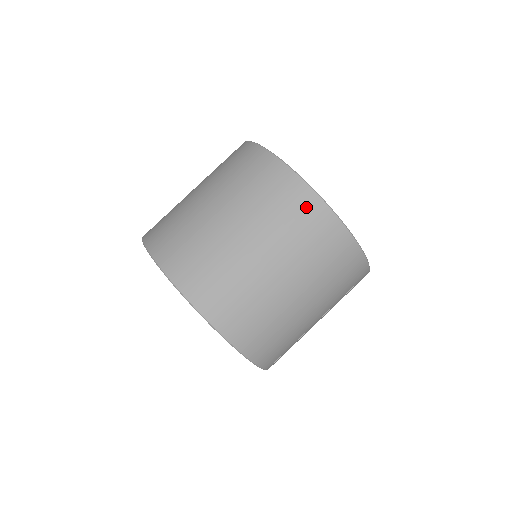
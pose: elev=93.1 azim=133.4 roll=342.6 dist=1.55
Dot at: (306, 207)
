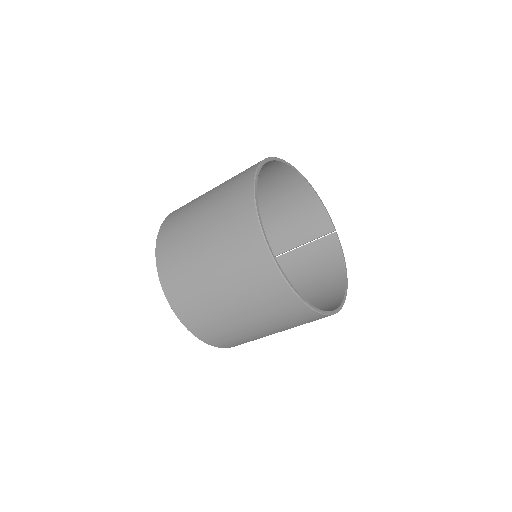
Dot at: occluded
